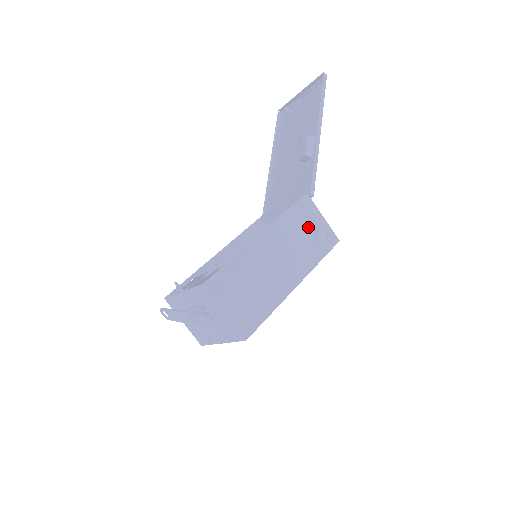
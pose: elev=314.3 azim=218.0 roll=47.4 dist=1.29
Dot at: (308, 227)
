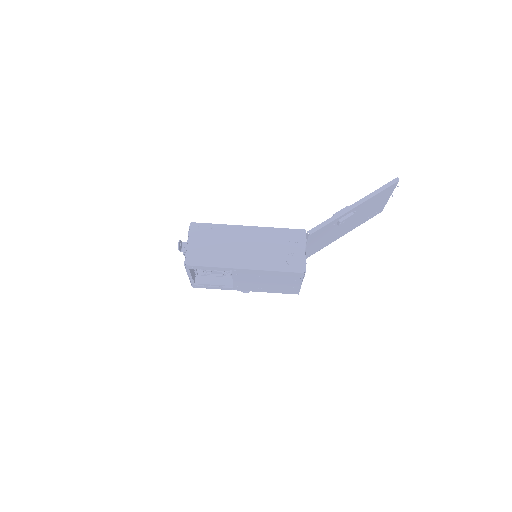
Dot at: (287, 247)
